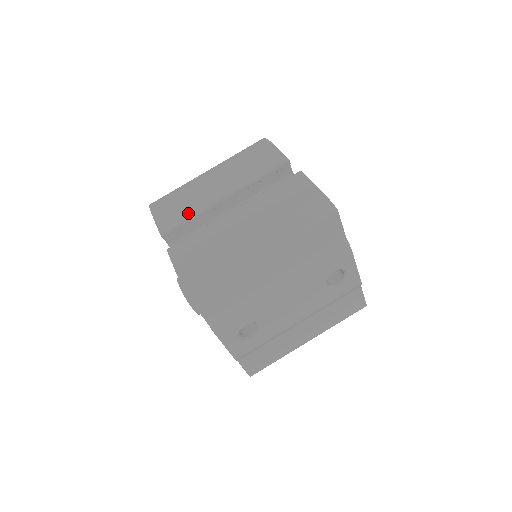
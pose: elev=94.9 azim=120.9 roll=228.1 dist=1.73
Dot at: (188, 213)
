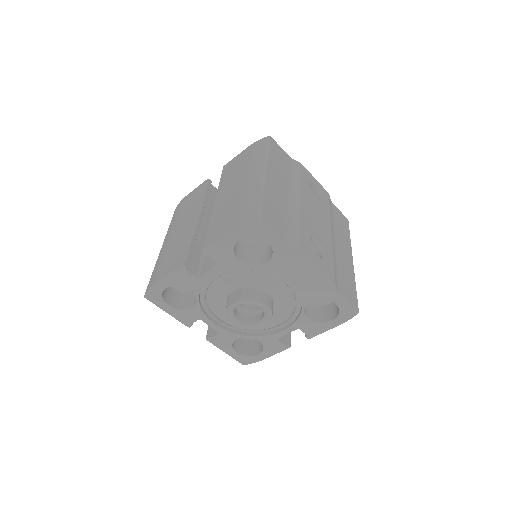
Dot at: (185, 244)
